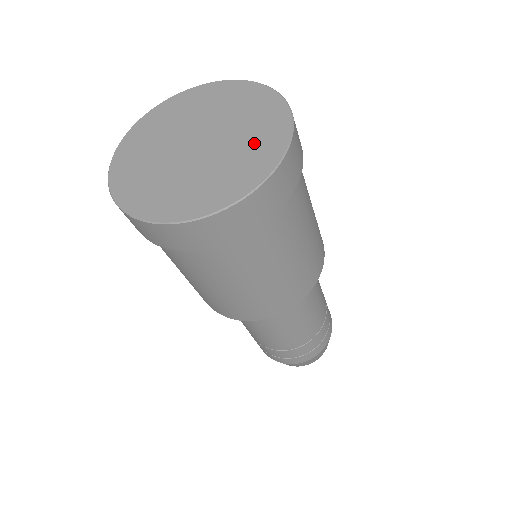
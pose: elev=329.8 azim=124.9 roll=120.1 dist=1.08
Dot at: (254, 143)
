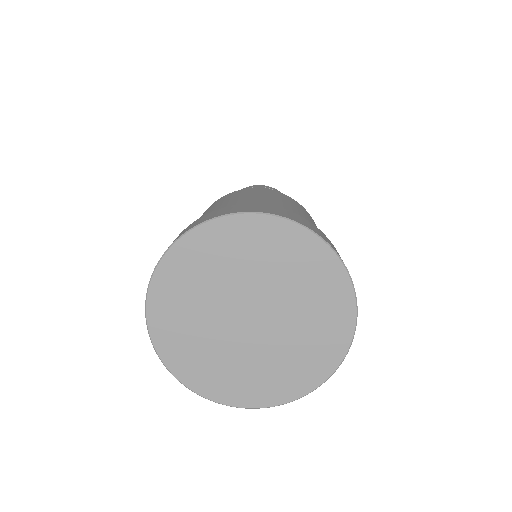
Dot at: (318, 303)
